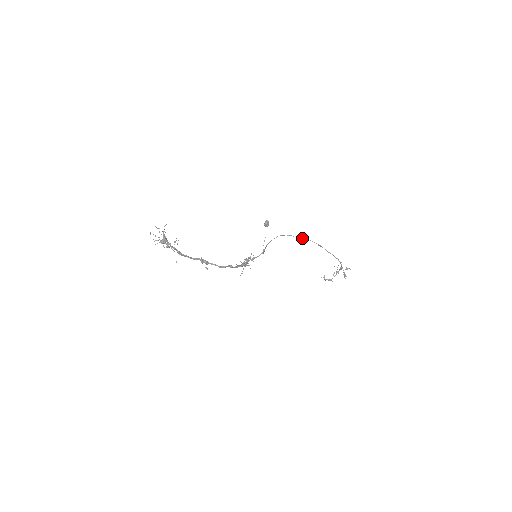
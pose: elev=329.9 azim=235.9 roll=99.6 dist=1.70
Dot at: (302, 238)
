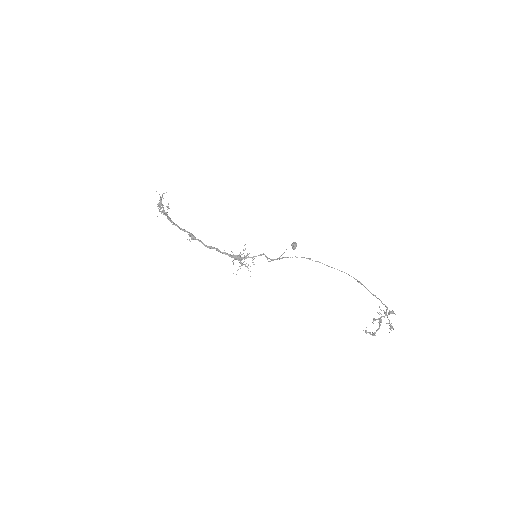
Dot at: occluded
